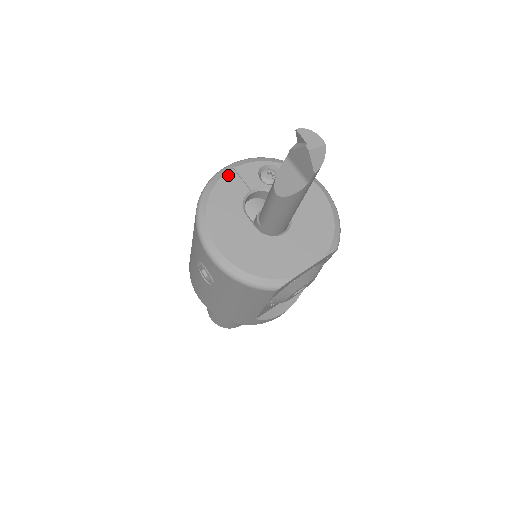
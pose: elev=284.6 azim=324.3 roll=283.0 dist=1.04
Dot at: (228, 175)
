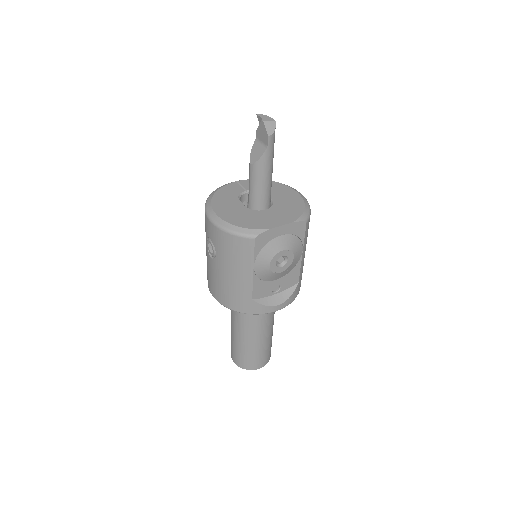
Dot at: (231, 184)
